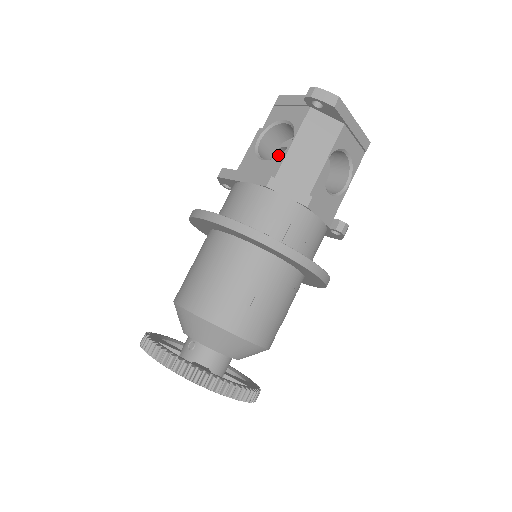
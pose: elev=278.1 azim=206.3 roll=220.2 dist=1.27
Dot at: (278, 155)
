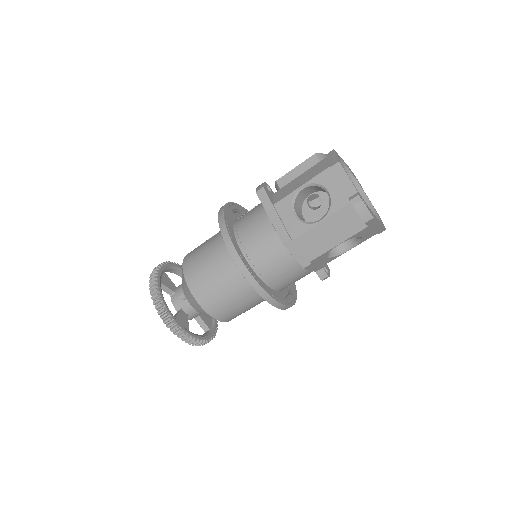
Dot at: occluded
